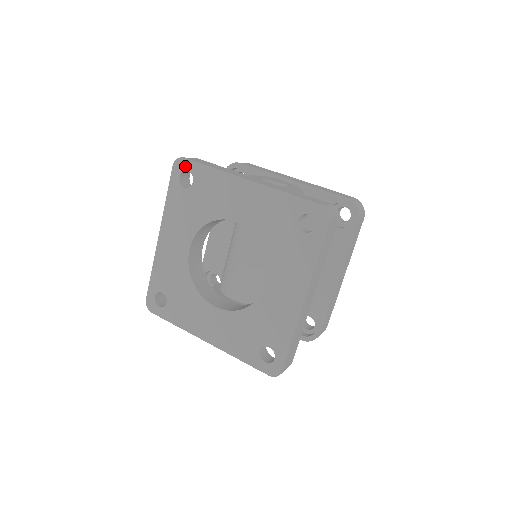
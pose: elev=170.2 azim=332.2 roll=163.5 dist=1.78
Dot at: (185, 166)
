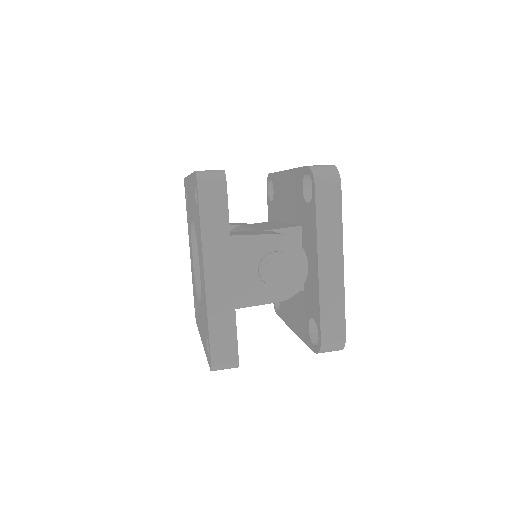
Dot at: (196, 189)
